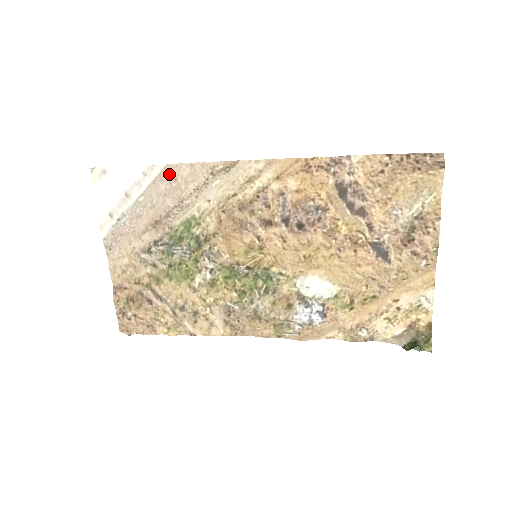
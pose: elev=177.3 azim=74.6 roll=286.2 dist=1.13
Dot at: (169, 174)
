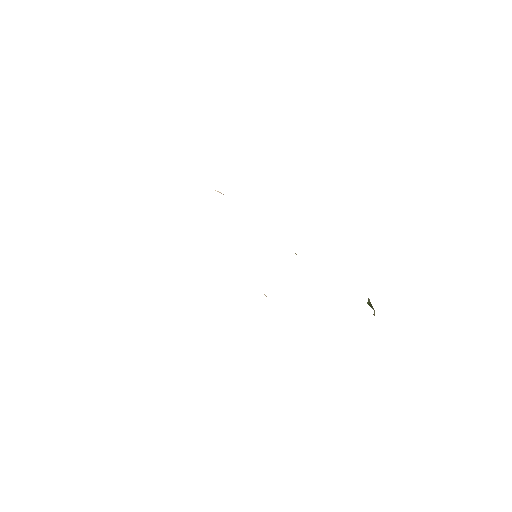
Dot at: occluded
